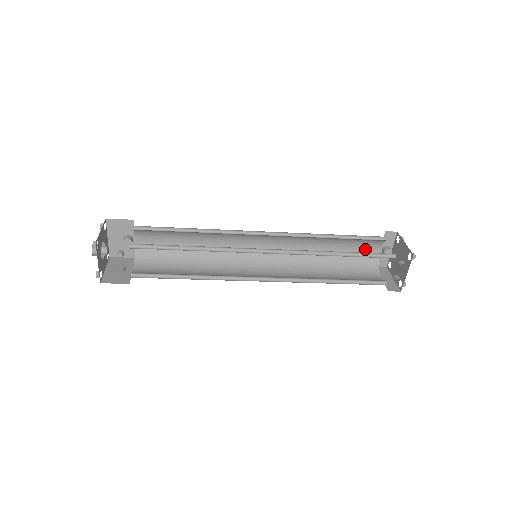
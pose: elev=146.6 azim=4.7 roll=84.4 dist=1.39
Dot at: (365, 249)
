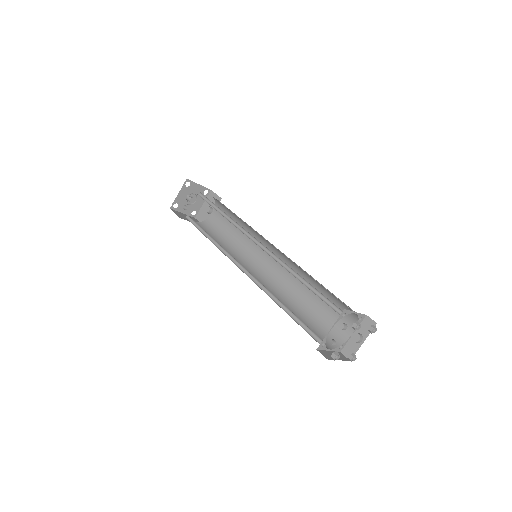
Dot at: (340, 322)
